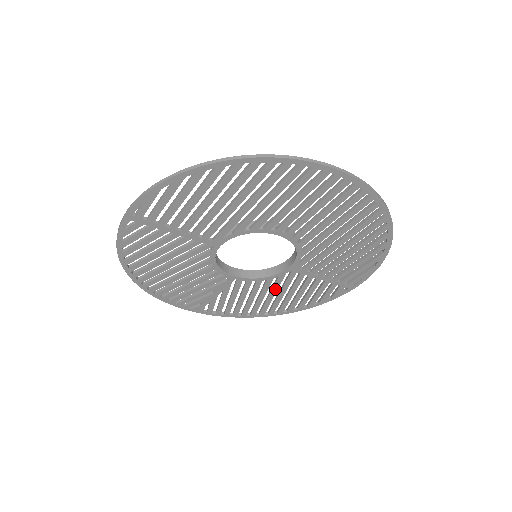
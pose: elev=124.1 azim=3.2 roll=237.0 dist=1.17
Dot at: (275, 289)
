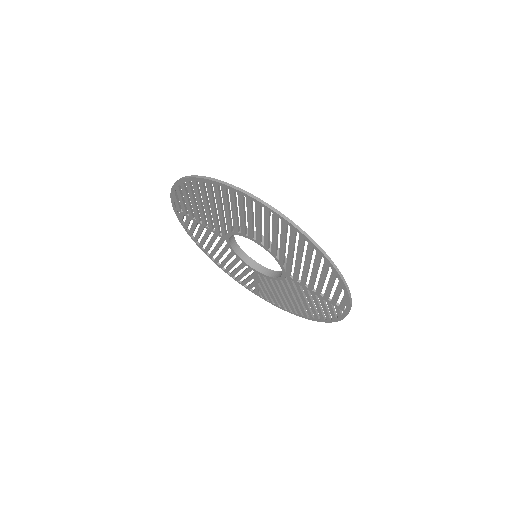
Dot at: (290, 292)
